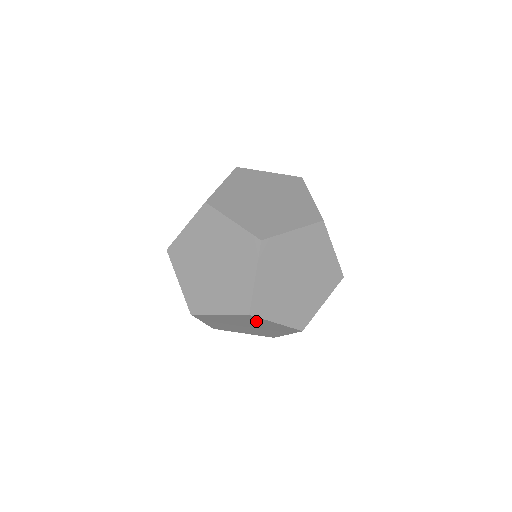
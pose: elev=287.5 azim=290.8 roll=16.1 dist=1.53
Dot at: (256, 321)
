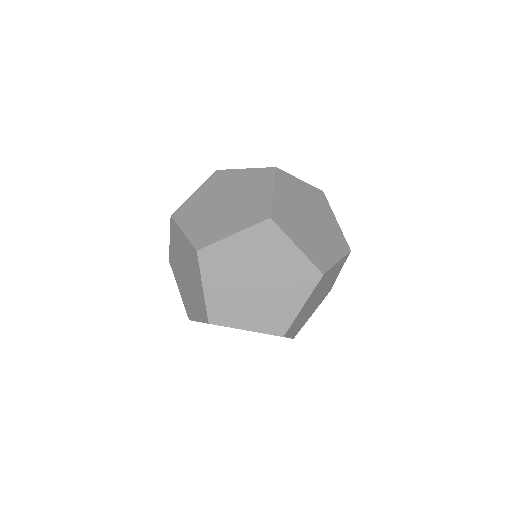
Dot at: (325, 280)
